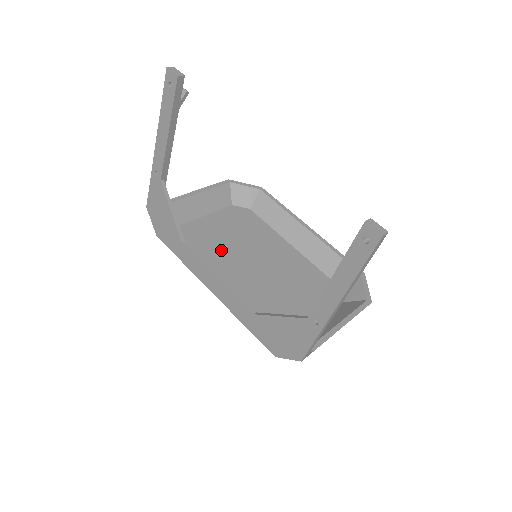
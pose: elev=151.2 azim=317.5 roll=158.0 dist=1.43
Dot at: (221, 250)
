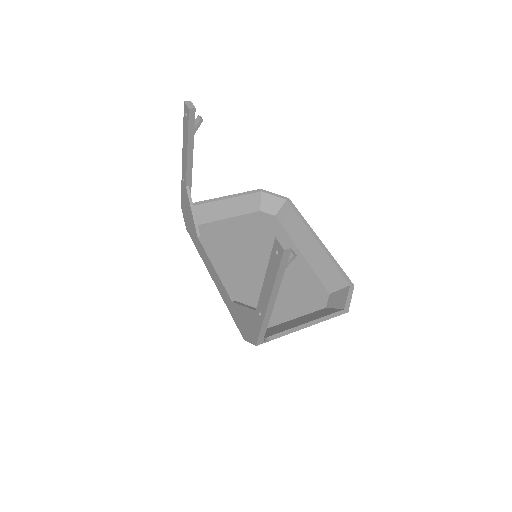
Dot at: (234, 247)
